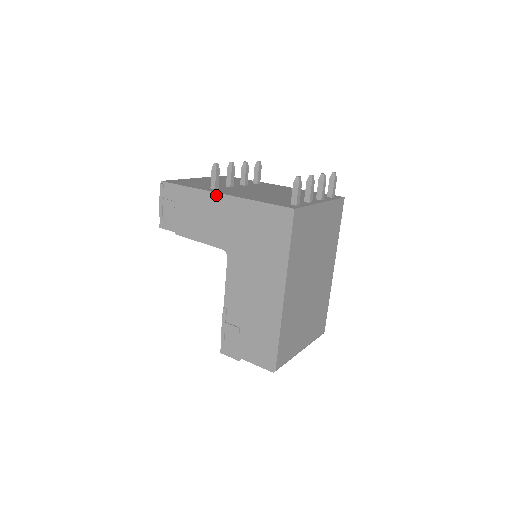
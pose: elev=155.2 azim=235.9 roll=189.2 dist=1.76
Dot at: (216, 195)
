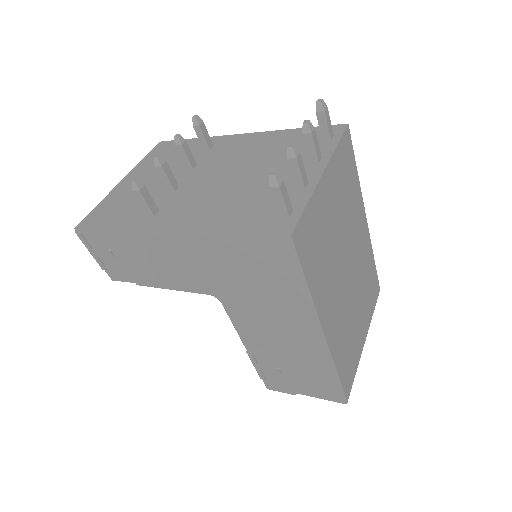
Dot at: (160, 235)
